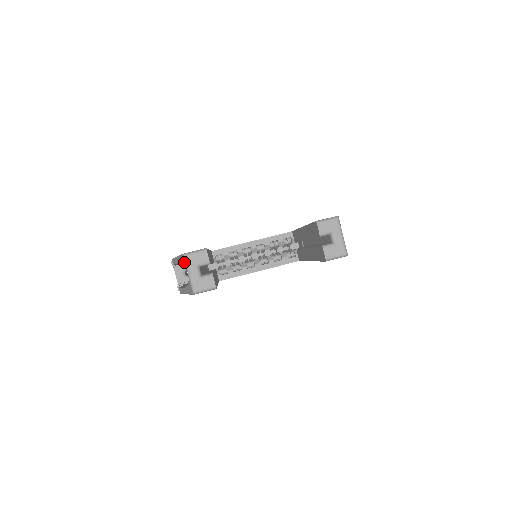
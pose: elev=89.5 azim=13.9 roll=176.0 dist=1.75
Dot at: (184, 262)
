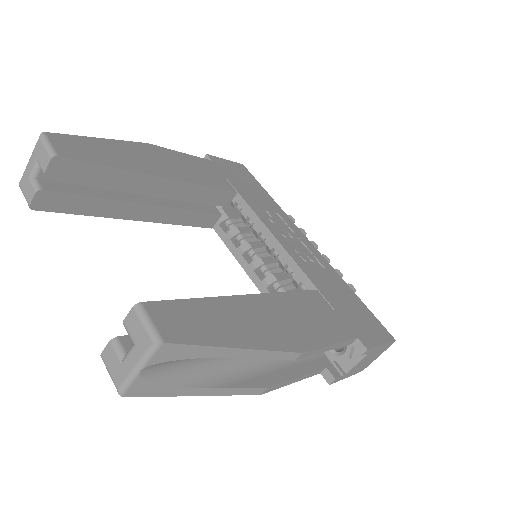
Dot at: occluded
